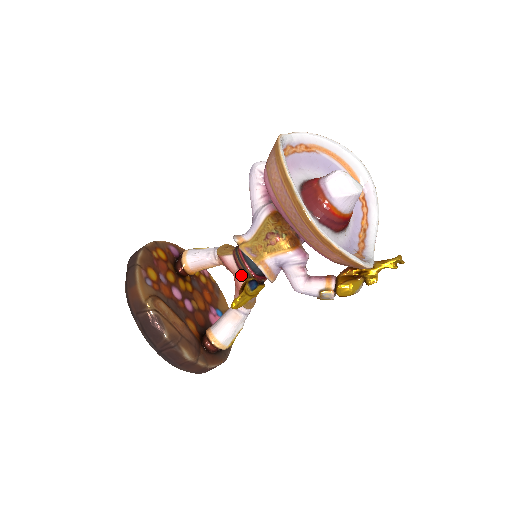
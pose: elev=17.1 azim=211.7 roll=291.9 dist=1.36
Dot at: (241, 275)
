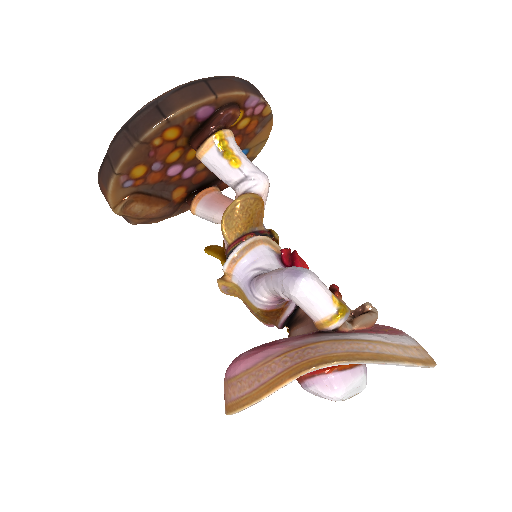
Dot at: occluded
